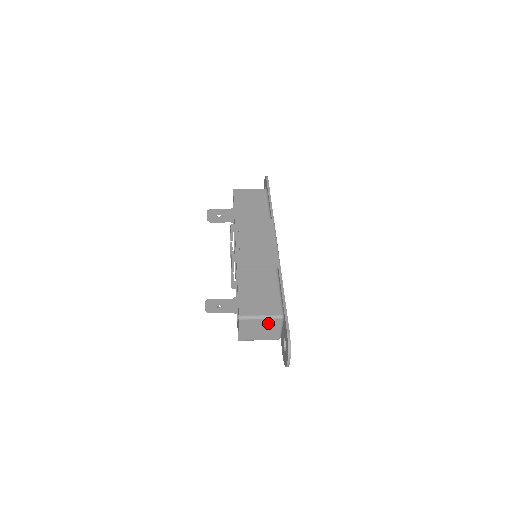
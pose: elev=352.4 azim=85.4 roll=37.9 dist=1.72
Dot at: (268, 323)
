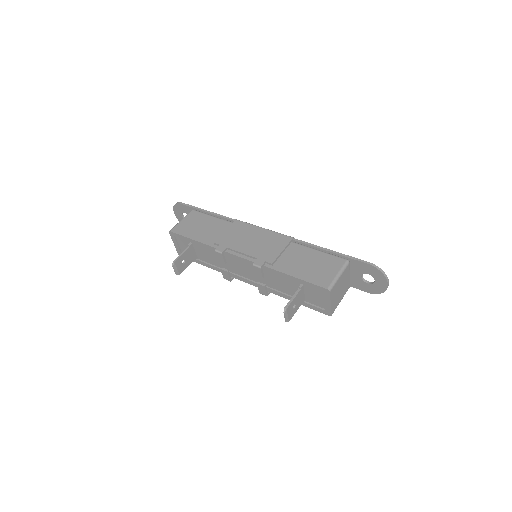
Dot at: (343, 276)
